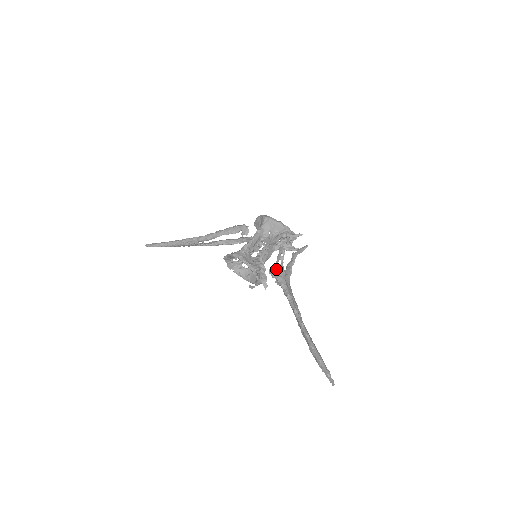
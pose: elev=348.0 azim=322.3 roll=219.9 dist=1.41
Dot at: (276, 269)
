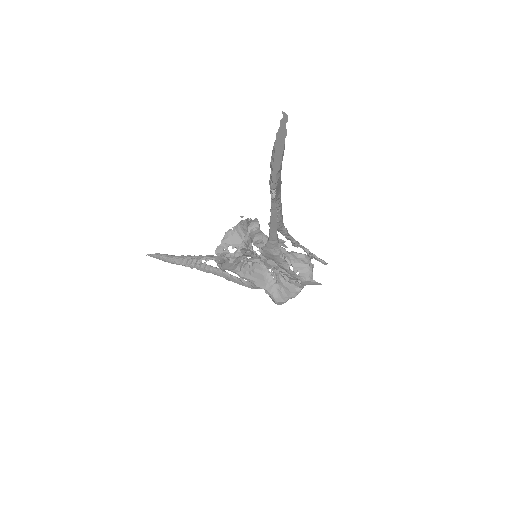
Dot at: occluded
